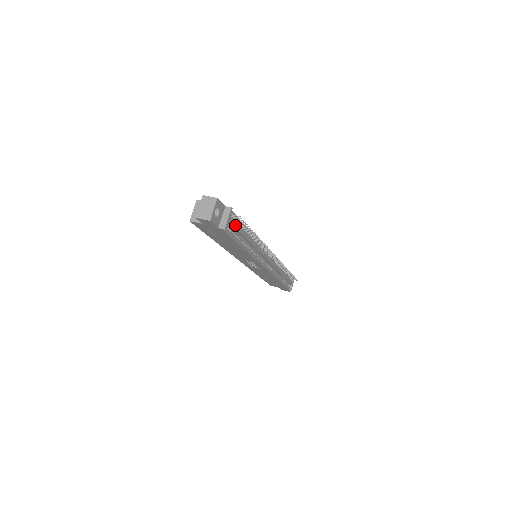
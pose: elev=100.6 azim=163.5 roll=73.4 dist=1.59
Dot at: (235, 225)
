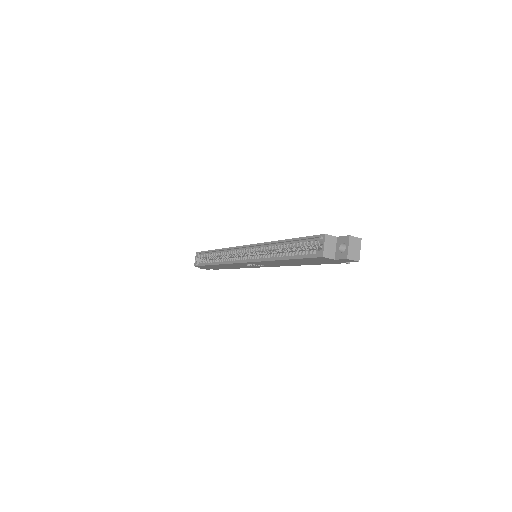
Dot at: occluded
